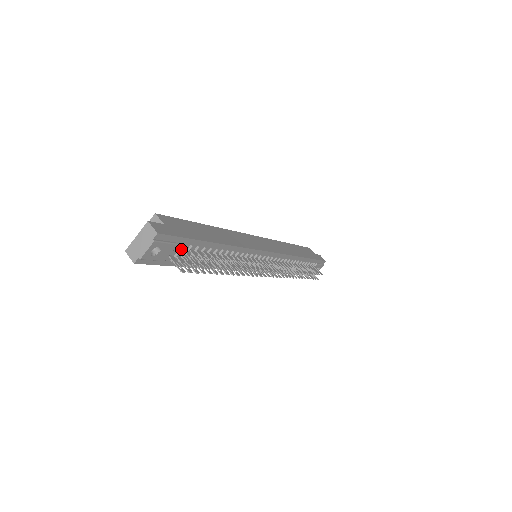
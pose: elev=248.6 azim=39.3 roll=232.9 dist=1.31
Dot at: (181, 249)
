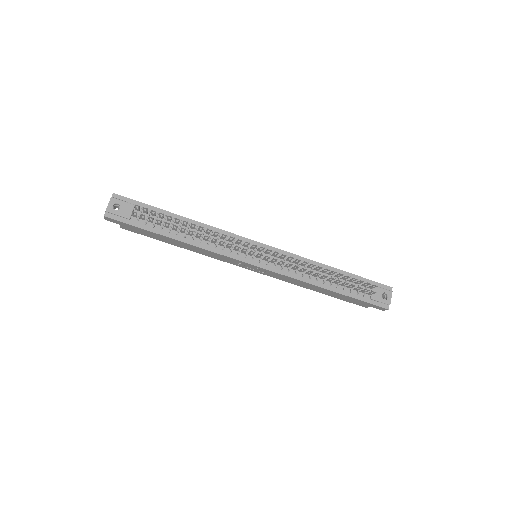
Dot at: (141, 211)
